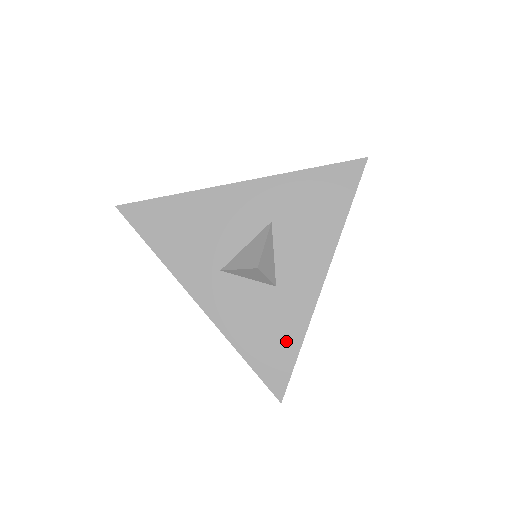
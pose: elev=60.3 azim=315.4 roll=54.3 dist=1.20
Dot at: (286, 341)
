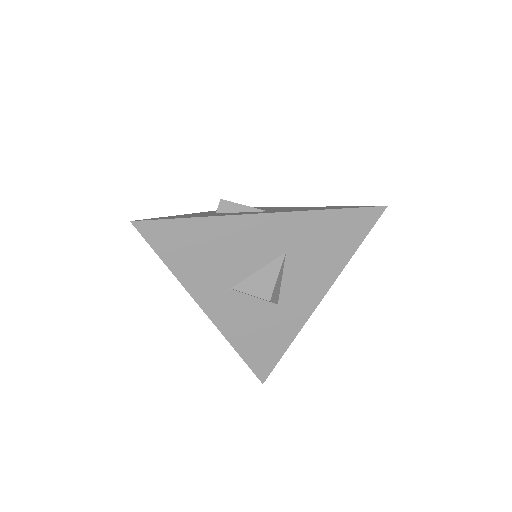
Dot at: (277, 344)
